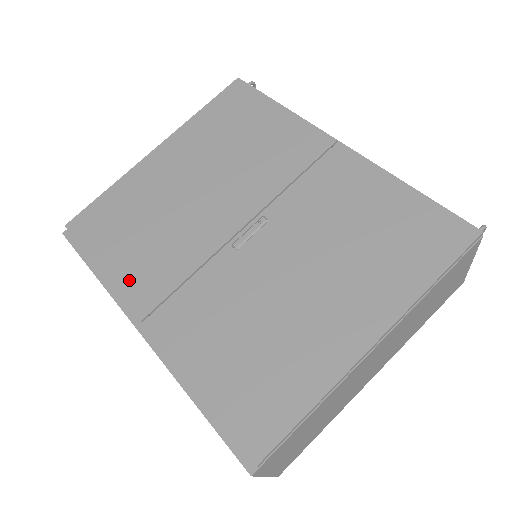
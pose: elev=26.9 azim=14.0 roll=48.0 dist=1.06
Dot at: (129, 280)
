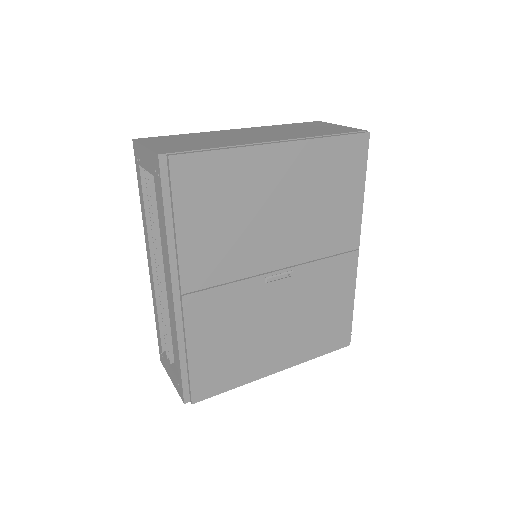
Dot at: (192, 257)
